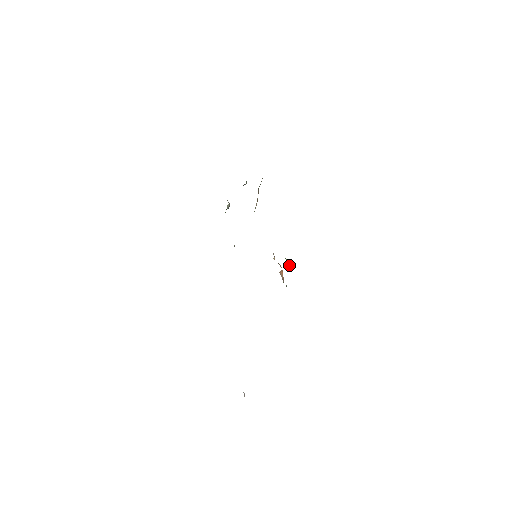
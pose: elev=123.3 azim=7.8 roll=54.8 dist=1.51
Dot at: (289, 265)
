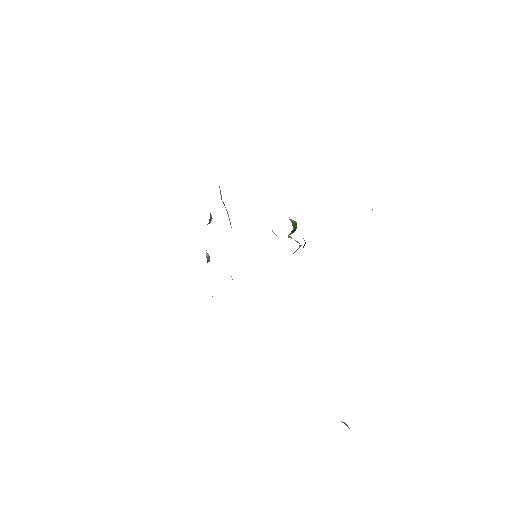
Dot at: (294, 222)
